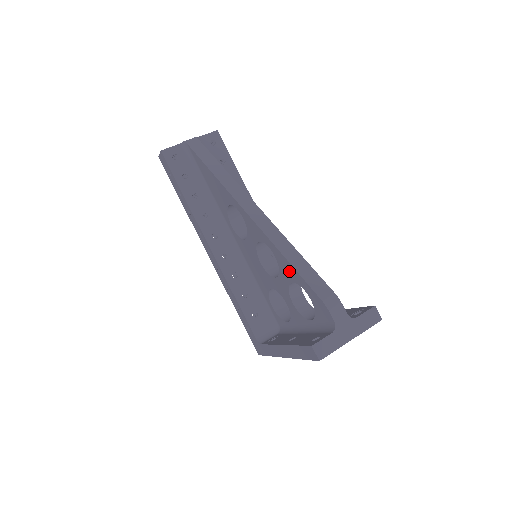
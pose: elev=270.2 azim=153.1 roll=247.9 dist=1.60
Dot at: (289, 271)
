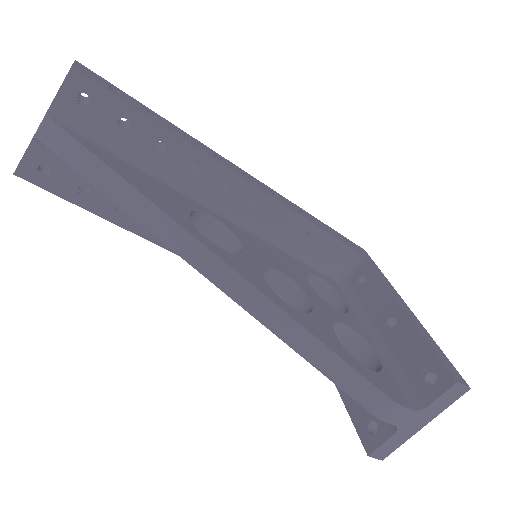
Dot at: occluded
